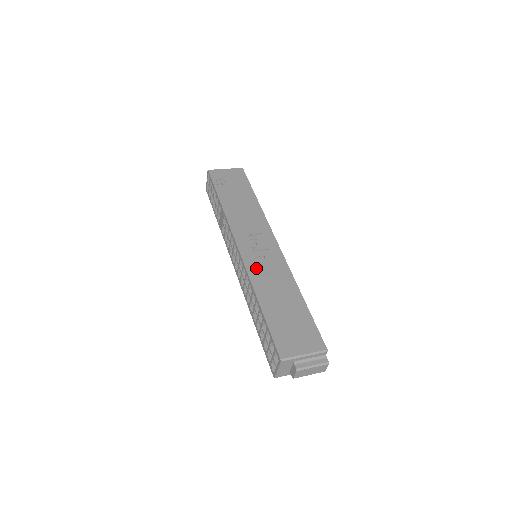
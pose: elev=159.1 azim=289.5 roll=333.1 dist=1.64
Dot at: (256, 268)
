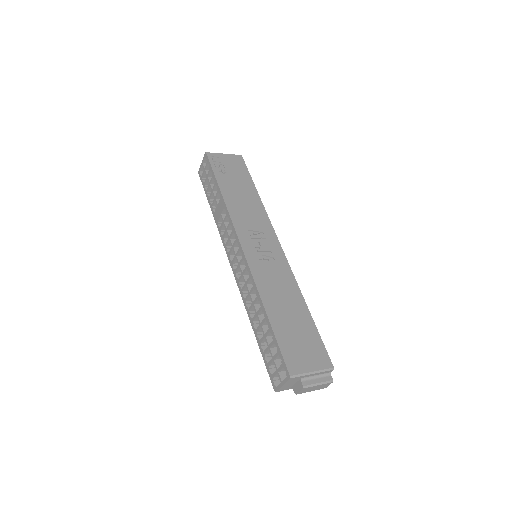
Dot at: (261, 271)
